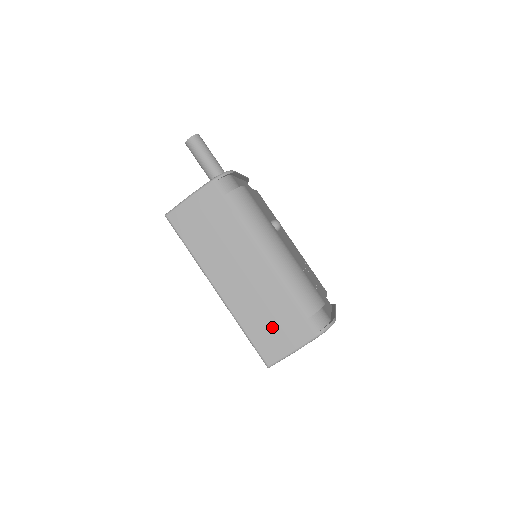
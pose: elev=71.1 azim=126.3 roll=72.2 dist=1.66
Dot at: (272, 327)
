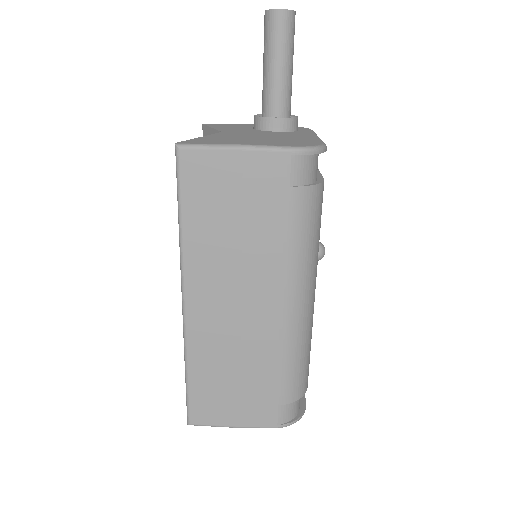
Dot at: (228, 389)
